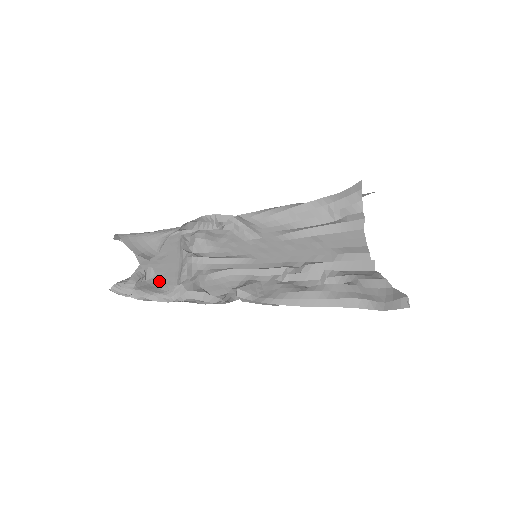
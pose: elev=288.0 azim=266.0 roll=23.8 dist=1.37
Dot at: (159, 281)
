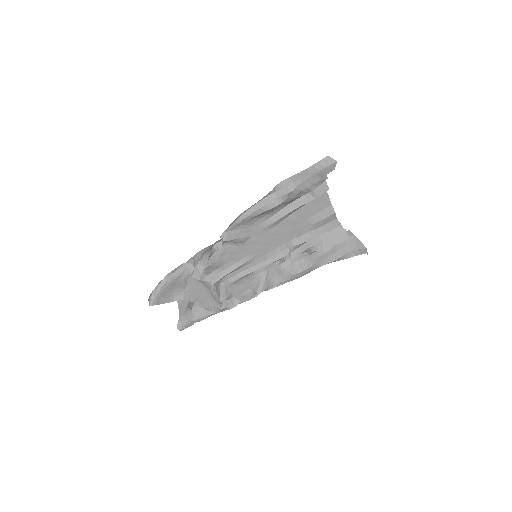
Dot at: (201, 305)
